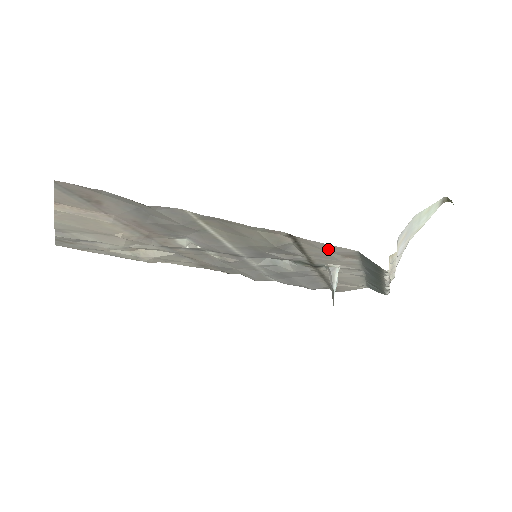
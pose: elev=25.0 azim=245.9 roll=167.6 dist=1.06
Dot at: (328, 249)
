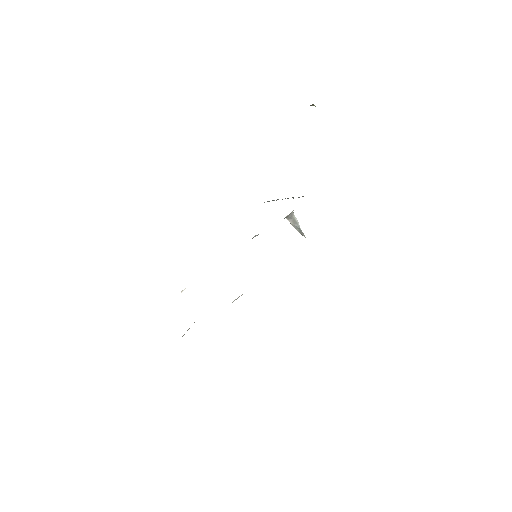
Dot at: occluded
